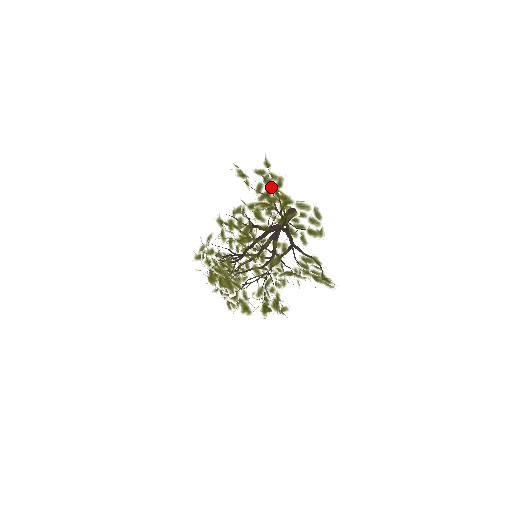
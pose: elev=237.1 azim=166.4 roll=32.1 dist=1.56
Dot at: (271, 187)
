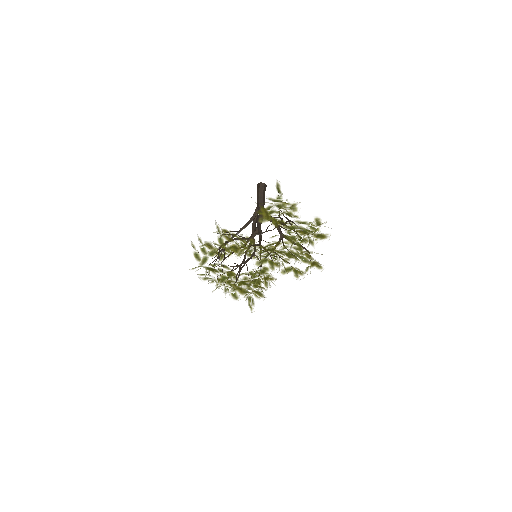
Dot at: occluded
